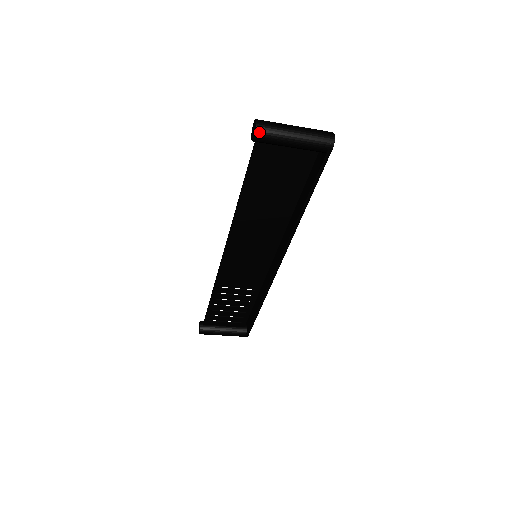
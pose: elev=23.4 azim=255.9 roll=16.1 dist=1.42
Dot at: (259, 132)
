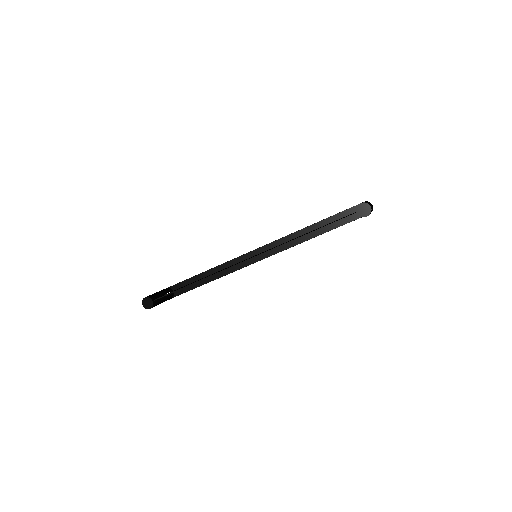
Dot at: occluded
